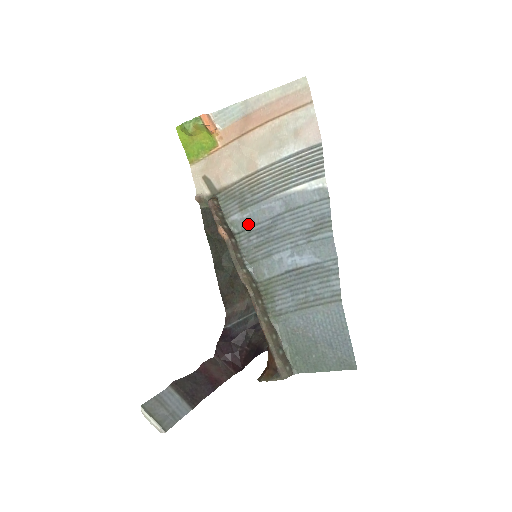
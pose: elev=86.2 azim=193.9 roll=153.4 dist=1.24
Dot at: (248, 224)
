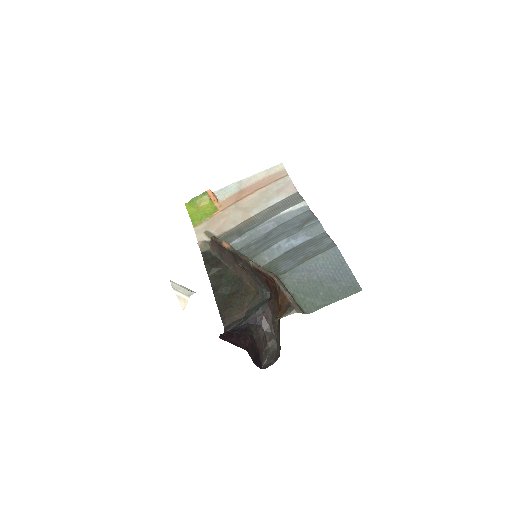
Dot at: (247, 242)
